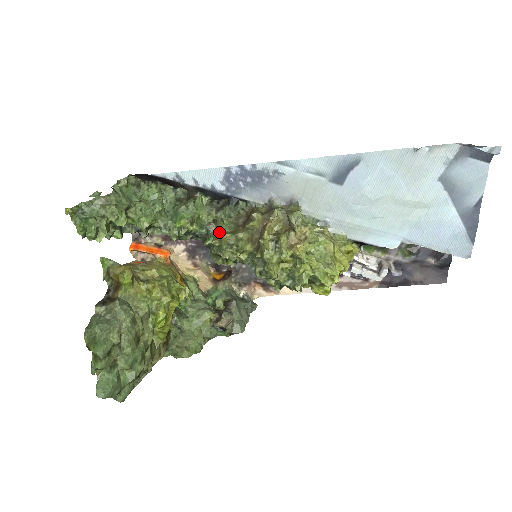
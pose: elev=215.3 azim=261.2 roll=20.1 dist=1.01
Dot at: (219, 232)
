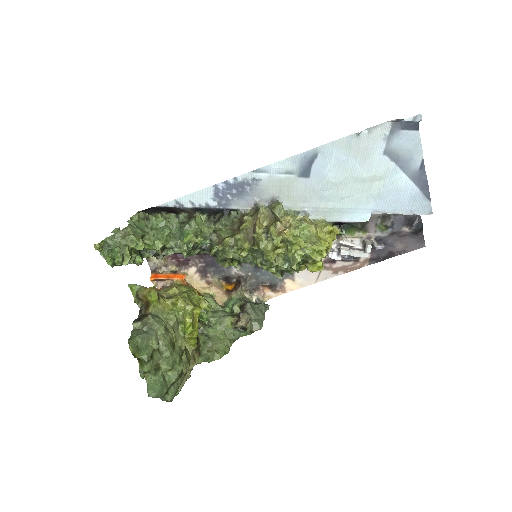
Dot at: (220, 239)
